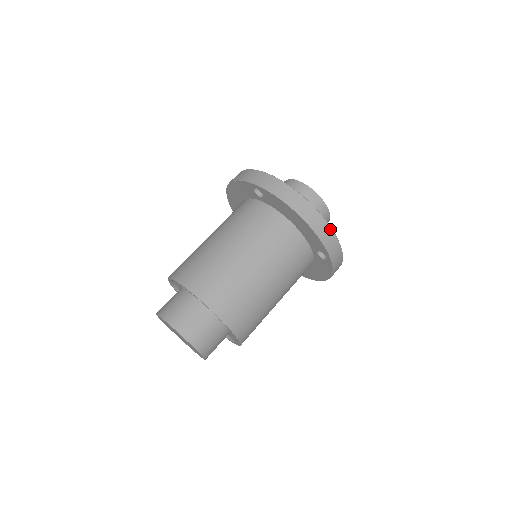
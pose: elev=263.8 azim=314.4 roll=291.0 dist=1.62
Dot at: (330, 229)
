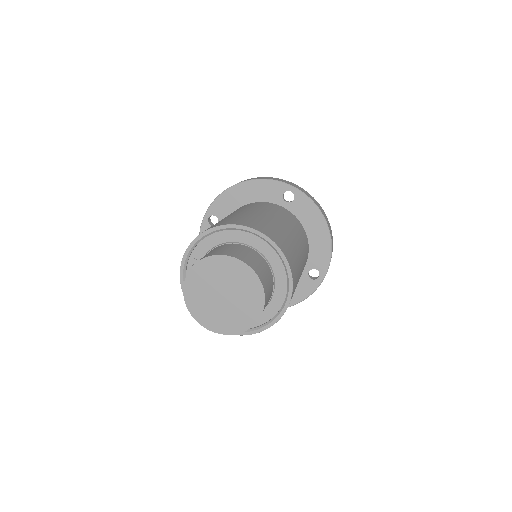
Dot at: (332, 251)
